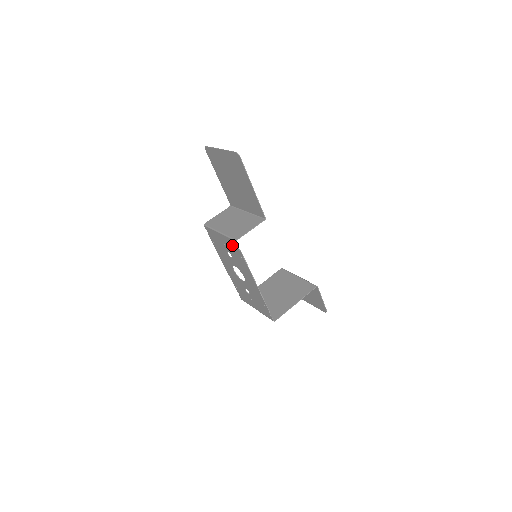
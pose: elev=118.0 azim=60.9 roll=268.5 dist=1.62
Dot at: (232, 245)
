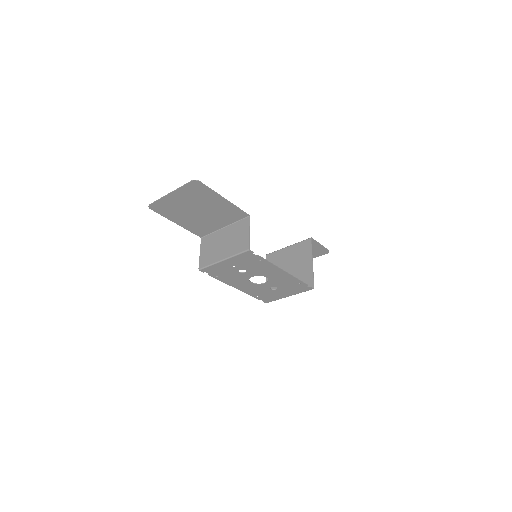
Dot at: (245, 258)
